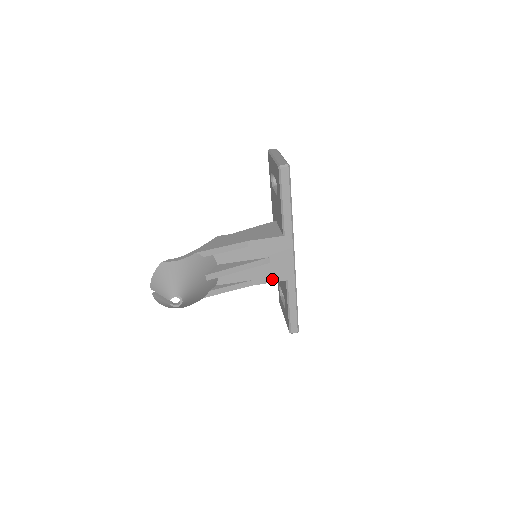
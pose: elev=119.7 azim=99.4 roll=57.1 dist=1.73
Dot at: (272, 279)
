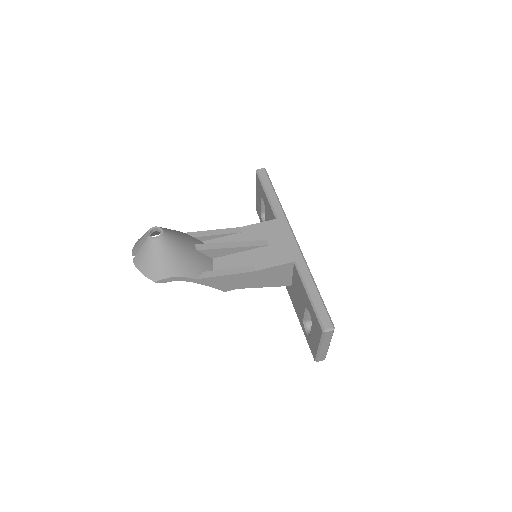
Dot at: (277, 262)
